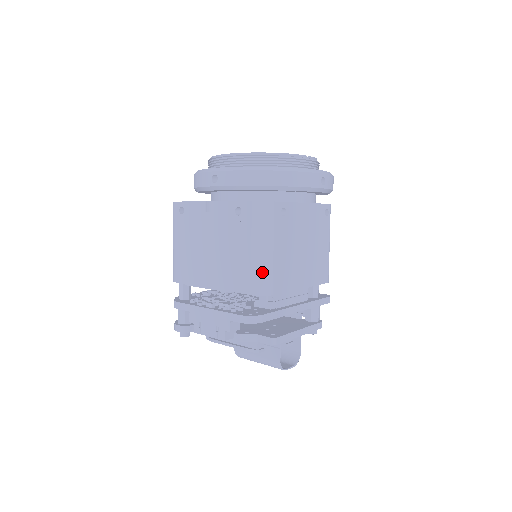
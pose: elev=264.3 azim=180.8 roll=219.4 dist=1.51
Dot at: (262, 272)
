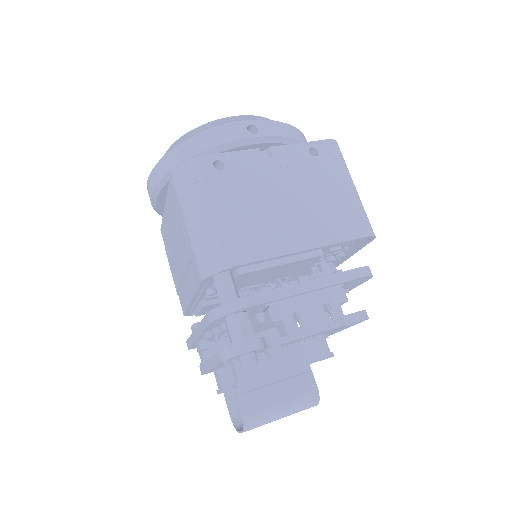
Dot at: (364, 210)
